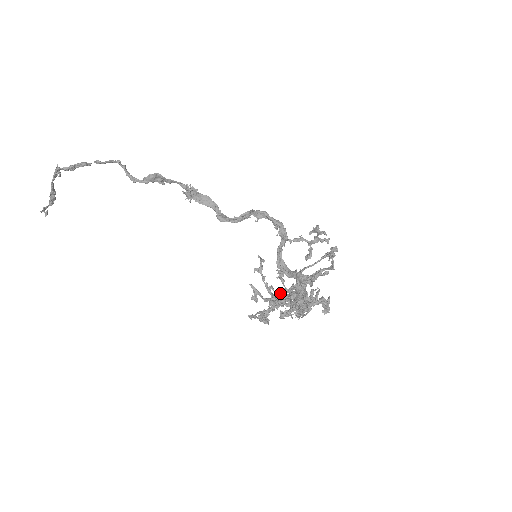
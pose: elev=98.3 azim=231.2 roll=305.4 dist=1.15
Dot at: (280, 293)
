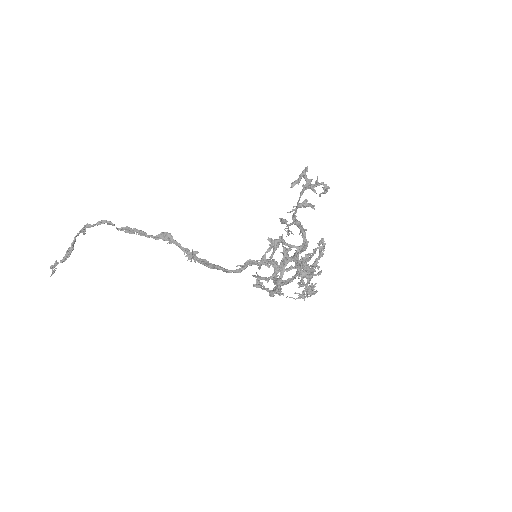
Dot at: occluded
